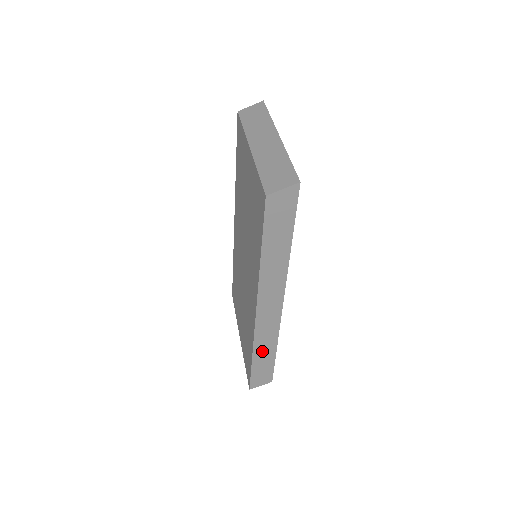
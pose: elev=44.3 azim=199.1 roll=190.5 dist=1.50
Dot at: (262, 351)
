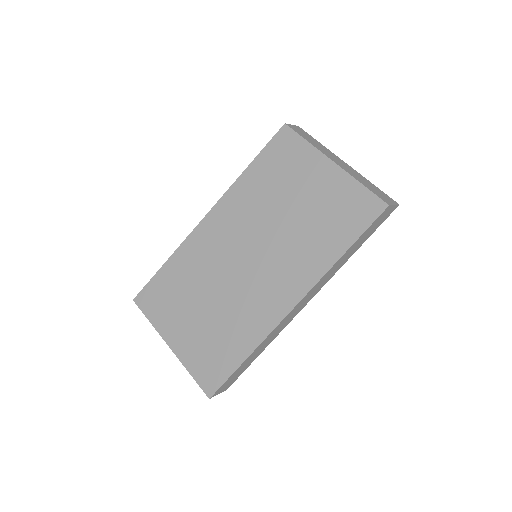
Dot at: (258, 350)
